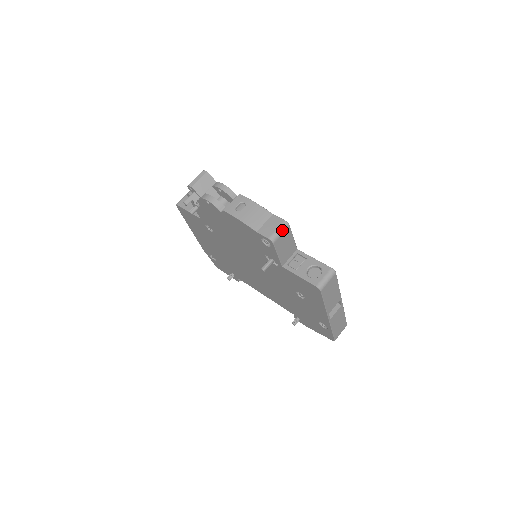
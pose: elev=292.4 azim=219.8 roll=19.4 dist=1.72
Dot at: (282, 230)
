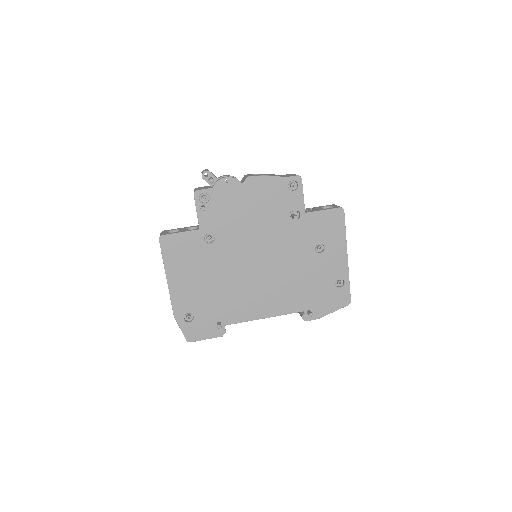
Dot at: occluded
